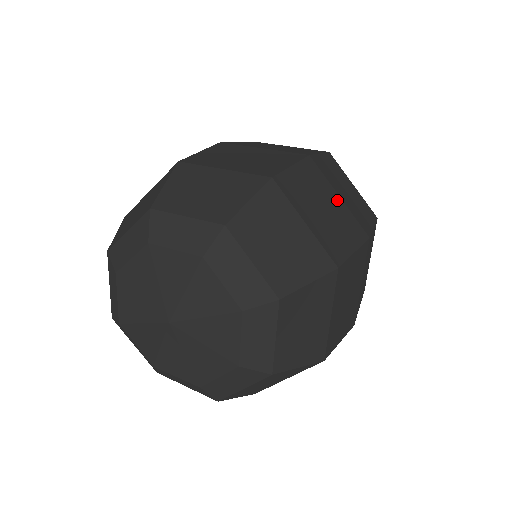
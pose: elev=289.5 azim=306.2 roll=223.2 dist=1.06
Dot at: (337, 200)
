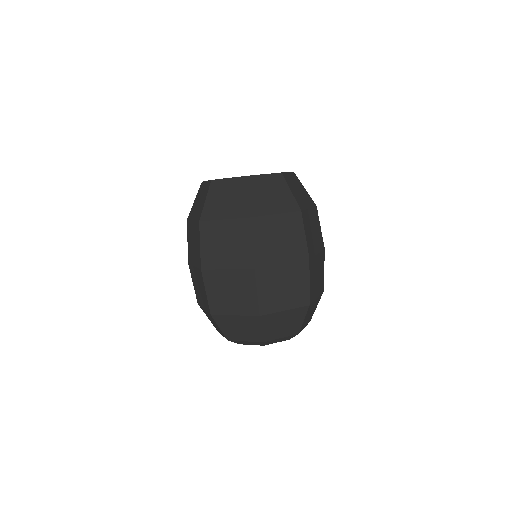
Dot at: (284, 269)
